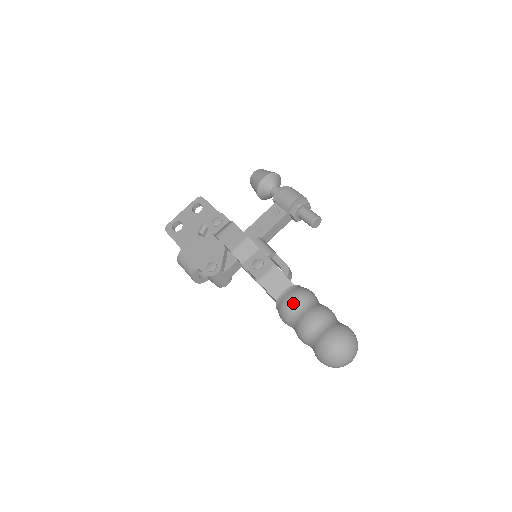
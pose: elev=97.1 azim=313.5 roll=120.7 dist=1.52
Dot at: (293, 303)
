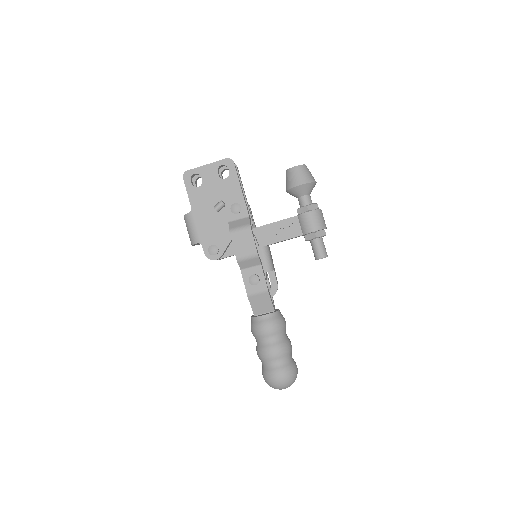
Dot at: (266, 332)
